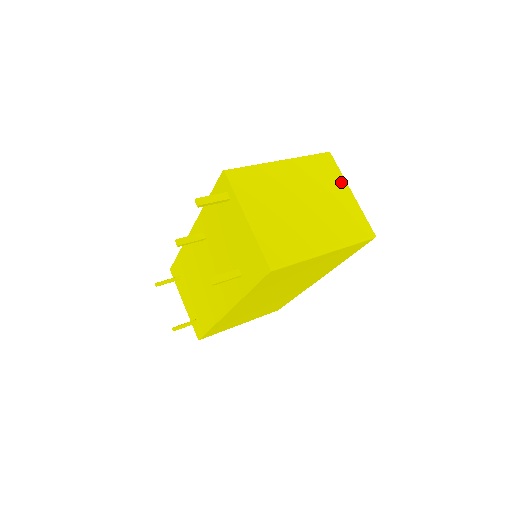
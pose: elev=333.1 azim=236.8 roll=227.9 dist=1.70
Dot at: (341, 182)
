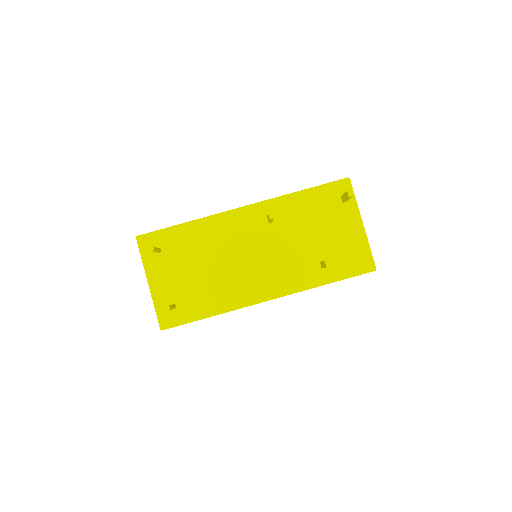
Dot at: occluded
